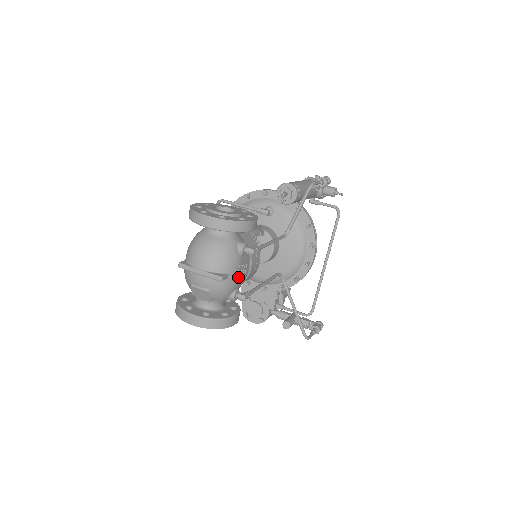
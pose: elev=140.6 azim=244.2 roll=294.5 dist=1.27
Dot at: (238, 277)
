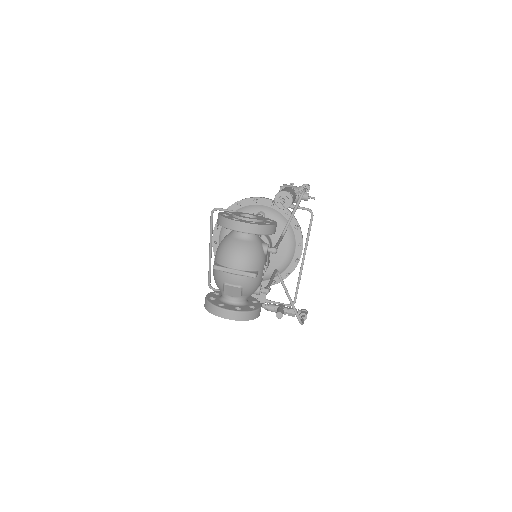
Dot at: (263, 274)
